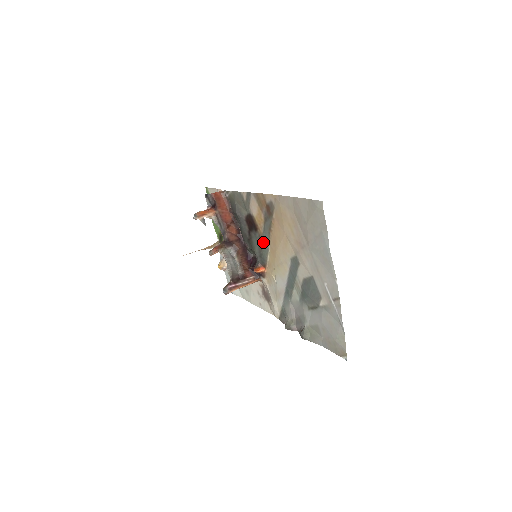
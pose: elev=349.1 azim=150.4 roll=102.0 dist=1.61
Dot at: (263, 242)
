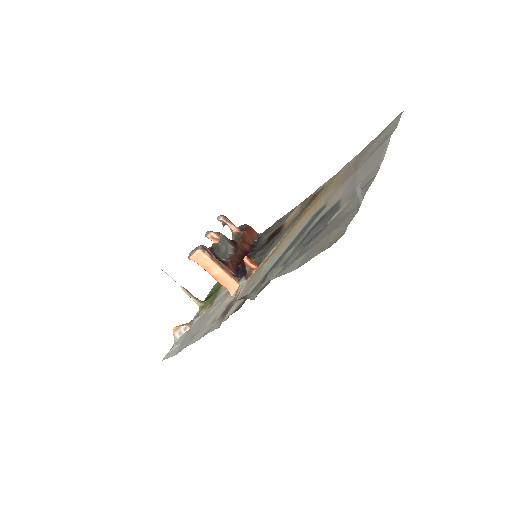
Dot at: (279, 236)
